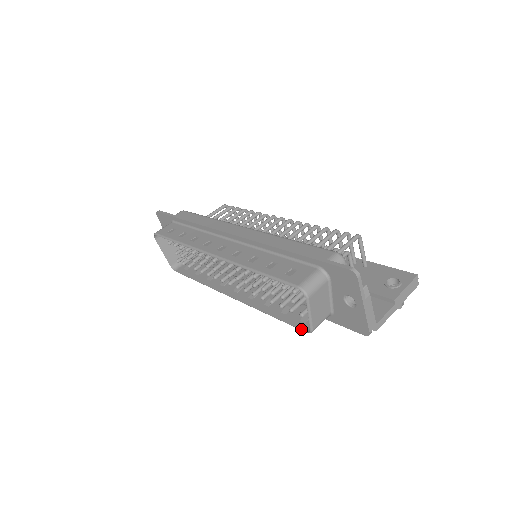
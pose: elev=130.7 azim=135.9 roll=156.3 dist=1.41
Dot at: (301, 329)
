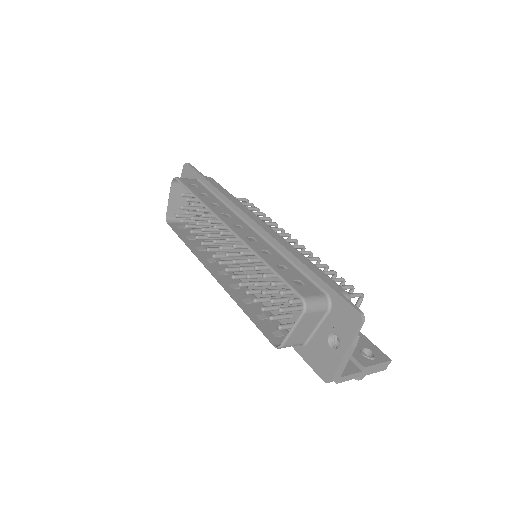
Dot at: (270, 340)
